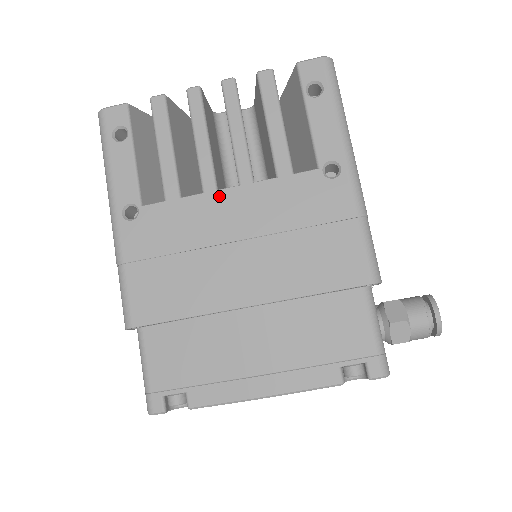
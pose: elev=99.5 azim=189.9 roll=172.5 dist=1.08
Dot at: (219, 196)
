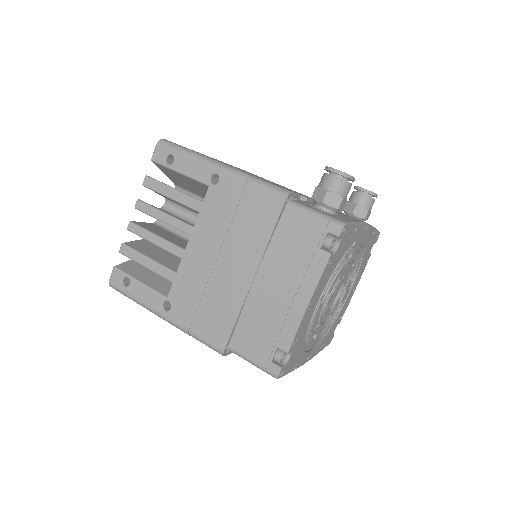
Dot at: (188, 251)
